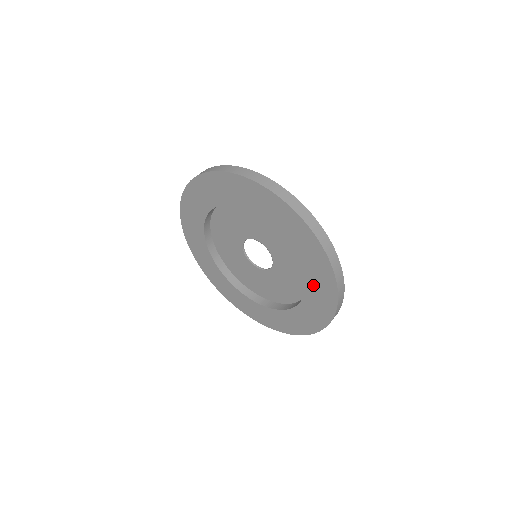
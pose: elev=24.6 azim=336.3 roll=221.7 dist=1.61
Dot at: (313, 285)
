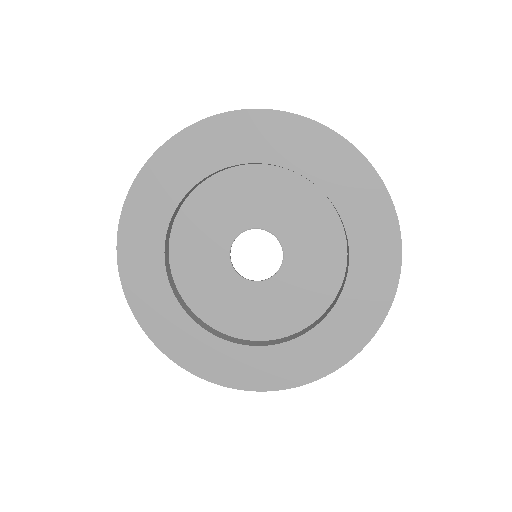
Dot at: (356, 220)
